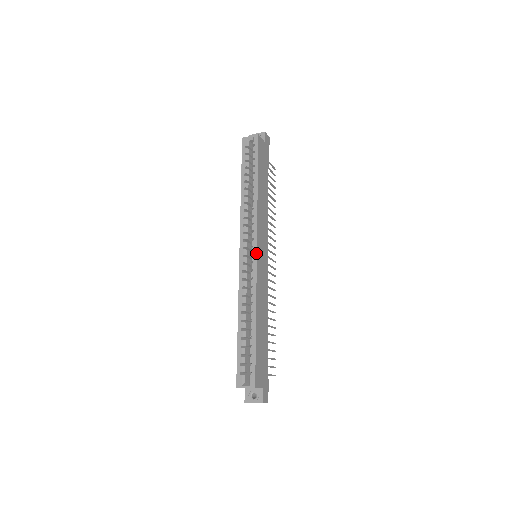
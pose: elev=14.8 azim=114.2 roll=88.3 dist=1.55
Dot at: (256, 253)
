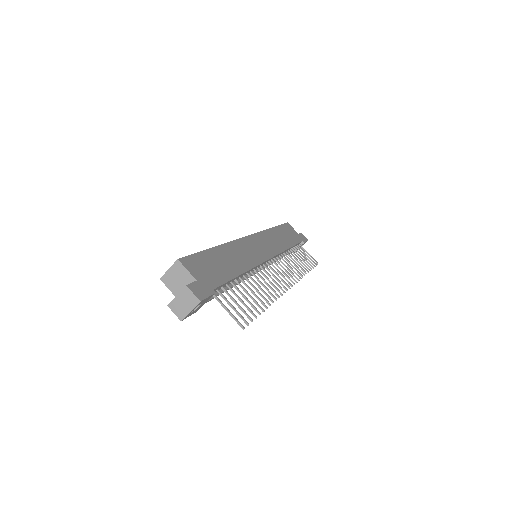
Dot at: (248, 236)
